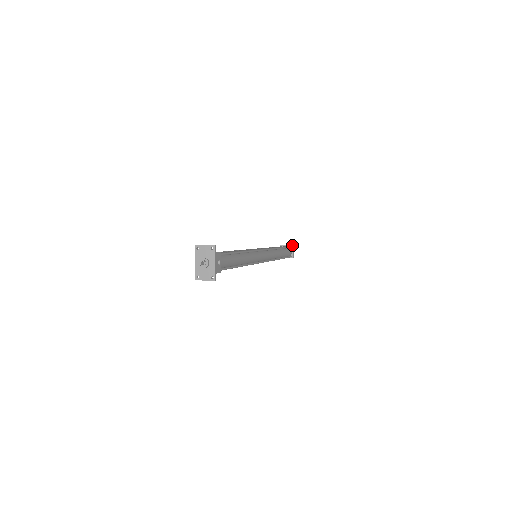
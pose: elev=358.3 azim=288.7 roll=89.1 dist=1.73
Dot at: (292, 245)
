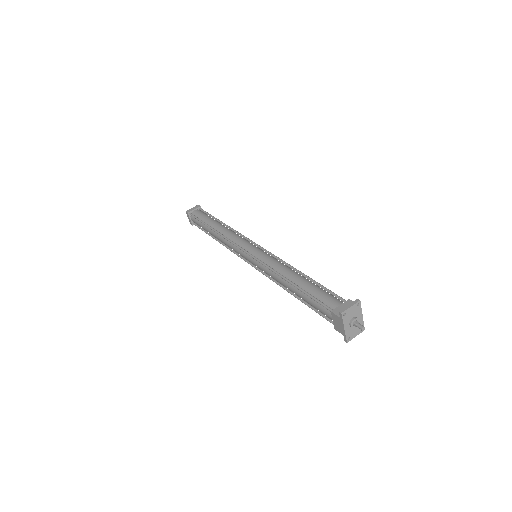
Dot at: (200, 206)
